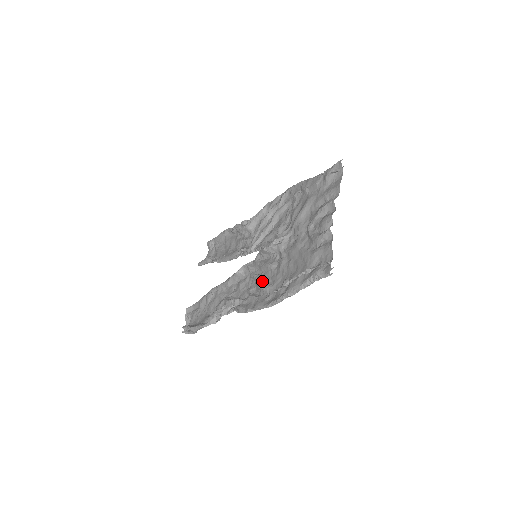
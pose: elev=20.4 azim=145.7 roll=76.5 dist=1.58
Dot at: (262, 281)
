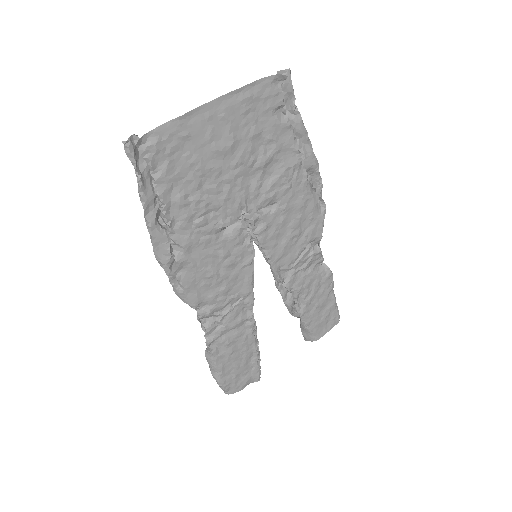
Dot at: (203, 253)
